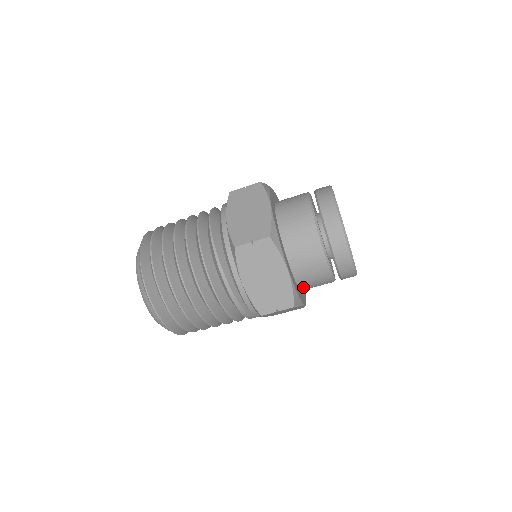
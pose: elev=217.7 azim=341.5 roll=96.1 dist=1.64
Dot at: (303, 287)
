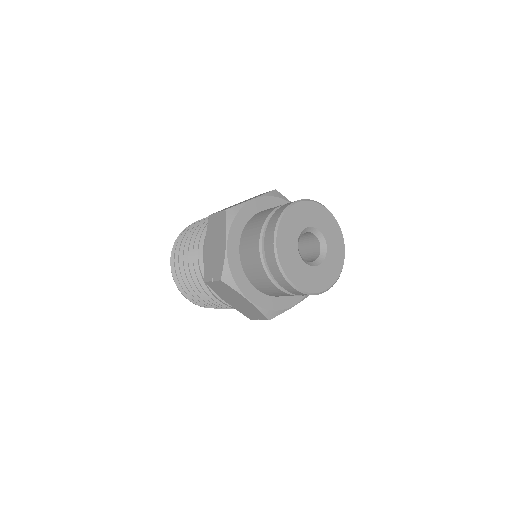
Dot at: occluded
